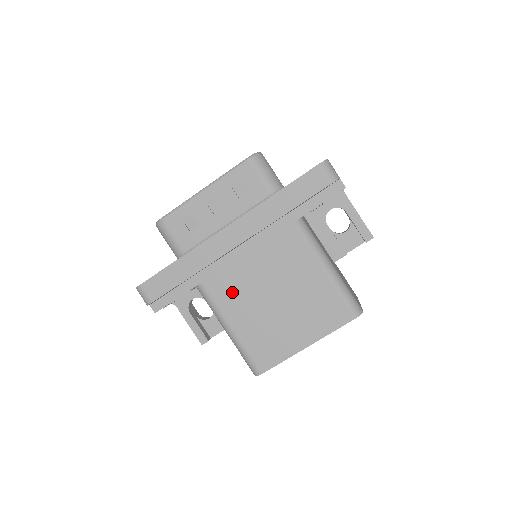
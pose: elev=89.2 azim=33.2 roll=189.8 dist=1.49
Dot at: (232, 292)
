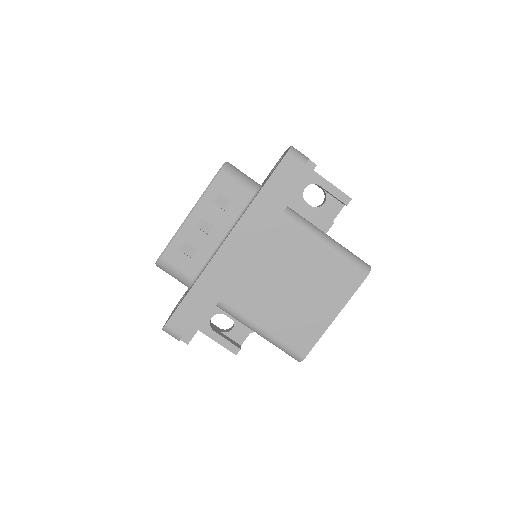
Dot at: (251, 297)
